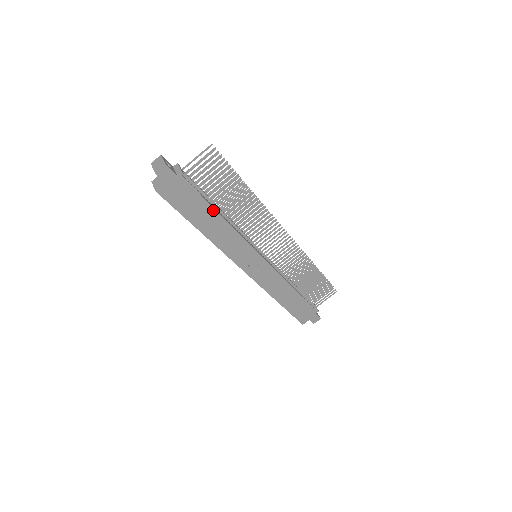
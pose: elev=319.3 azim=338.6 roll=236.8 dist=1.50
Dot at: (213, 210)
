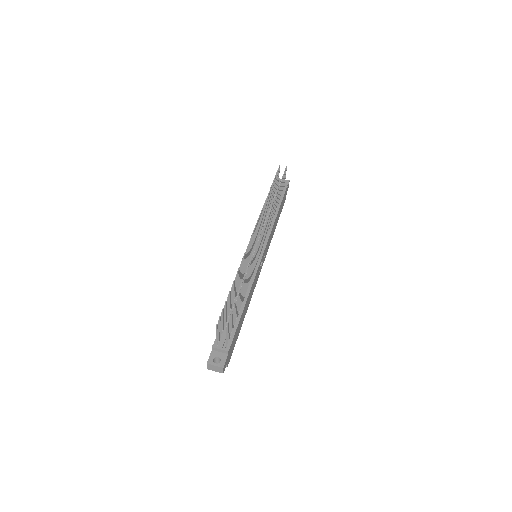
Dot at: (242, 314)
